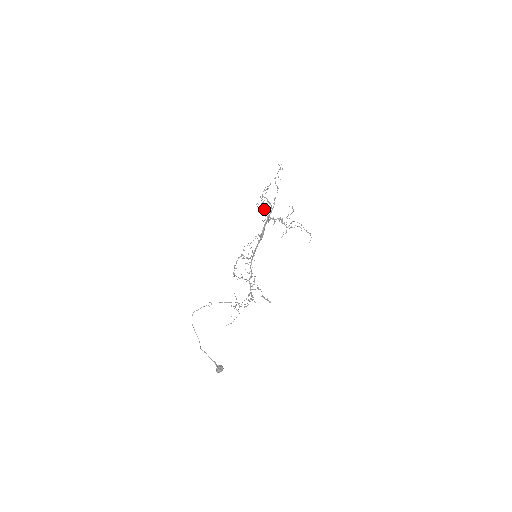
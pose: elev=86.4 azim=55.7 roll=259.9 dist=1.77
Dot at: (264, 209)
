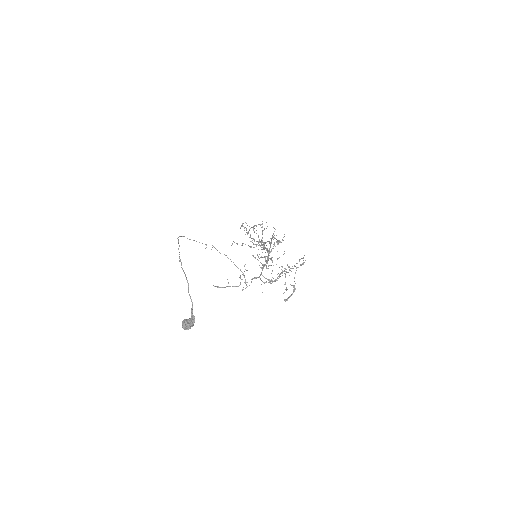
Dot at: occluded
